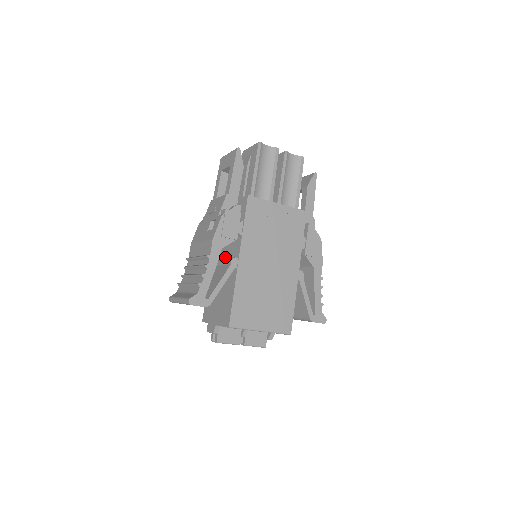
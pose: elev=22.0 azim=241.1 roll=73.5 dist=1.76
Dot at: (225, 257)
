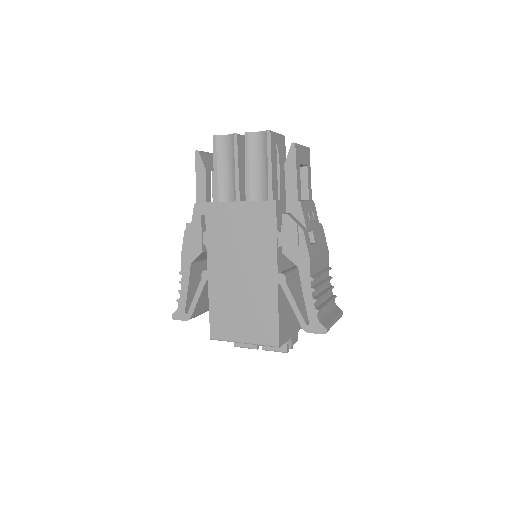
Dot at: occluded
